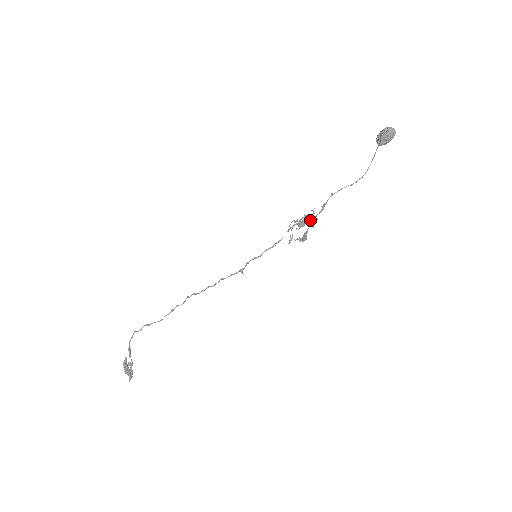
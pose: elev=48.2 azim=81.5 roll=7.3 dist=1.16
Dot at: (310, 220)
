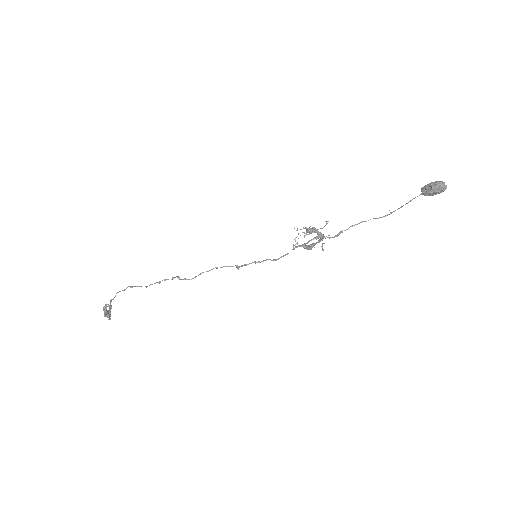
Dot at: (321, 239)
